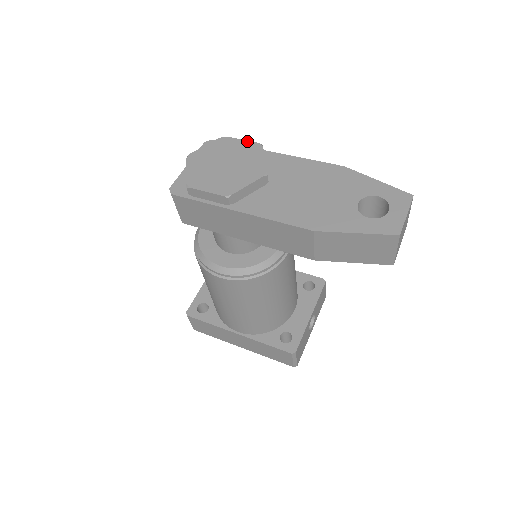
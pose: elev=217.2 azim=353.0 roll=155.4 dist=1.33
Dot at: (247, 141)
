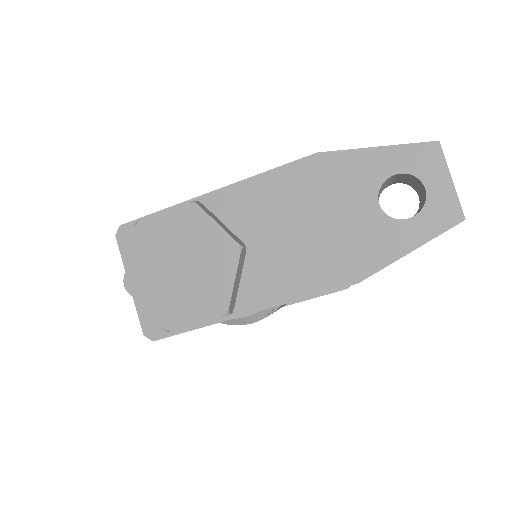
Dot at: (171, 210)
